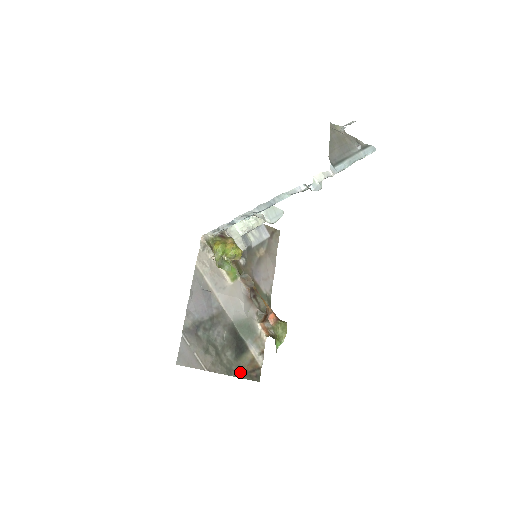
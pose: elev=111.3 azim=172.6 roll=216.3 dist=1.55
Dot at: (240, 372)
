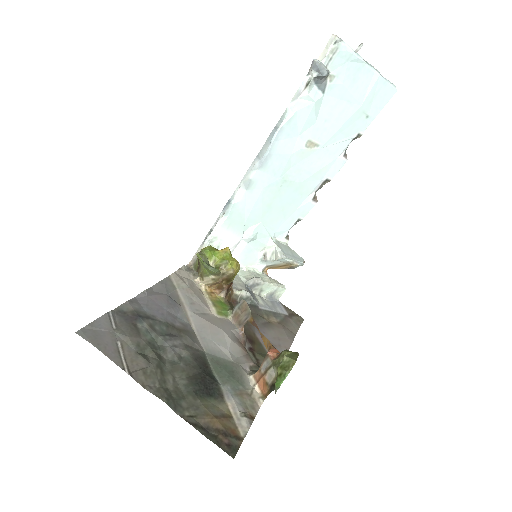
Dot at: (195, 419)
